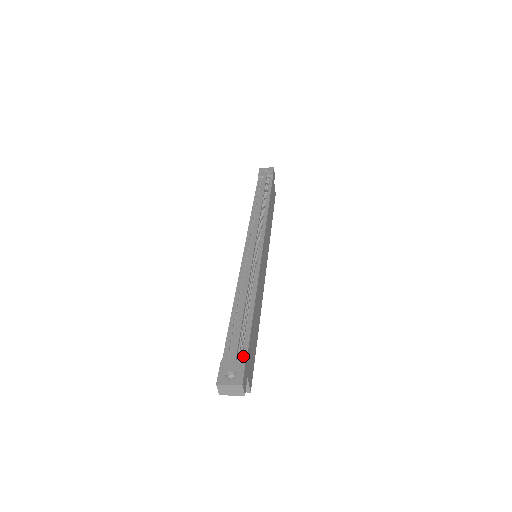
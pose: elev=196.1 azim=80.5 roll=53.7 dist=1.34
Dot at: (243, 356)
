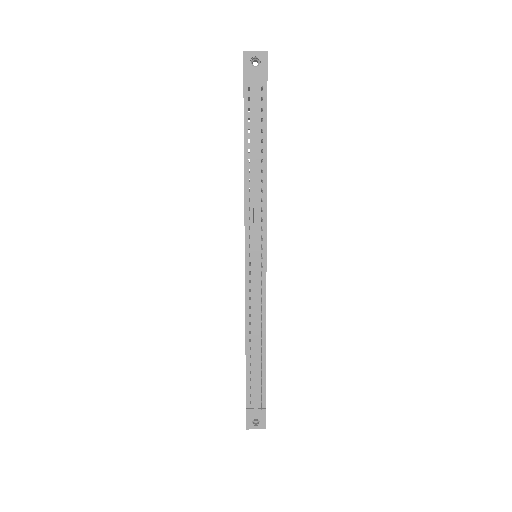
Dot at: (262, 403)
